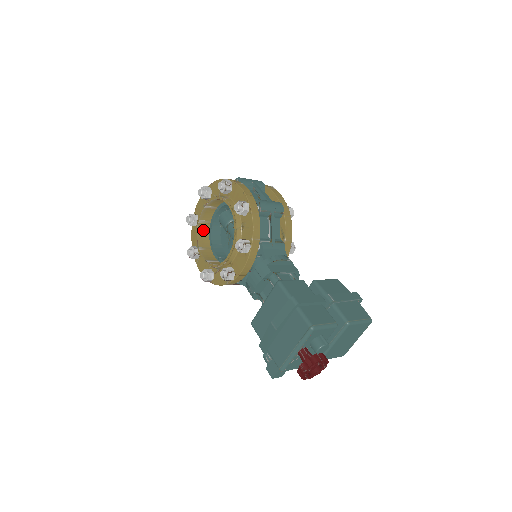
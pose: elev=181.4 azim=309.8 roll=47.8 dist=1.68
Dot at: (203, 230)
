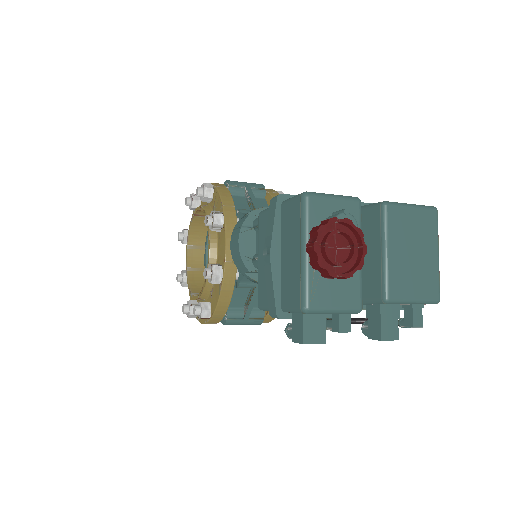
Dot at: (196, 279)
